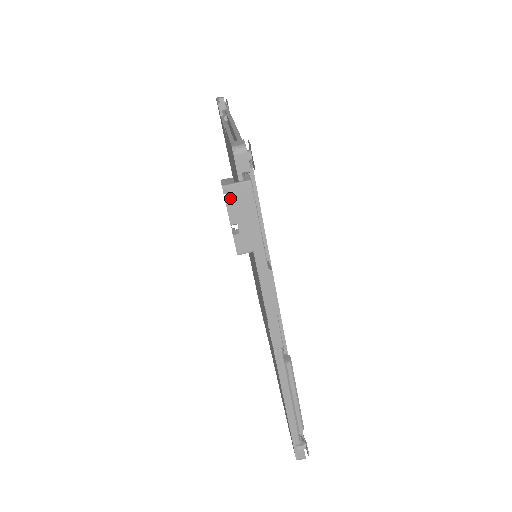
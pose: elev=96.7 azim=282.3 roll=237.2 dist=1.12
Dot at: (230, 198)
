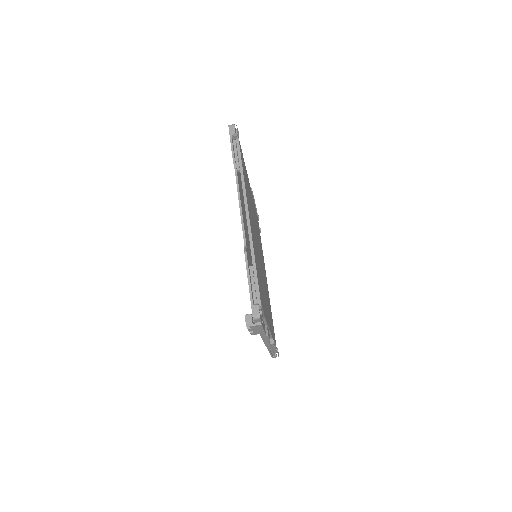
Dot at: occluded
